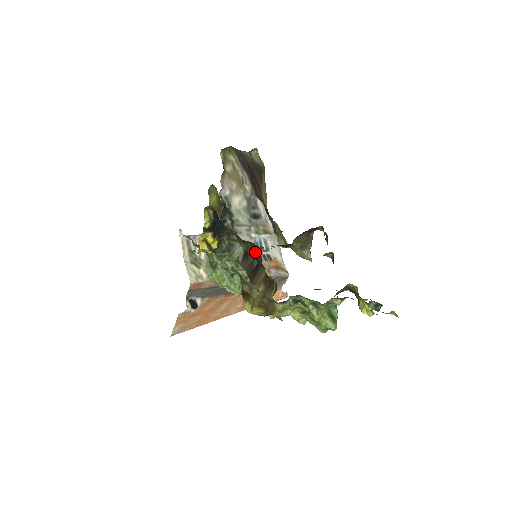
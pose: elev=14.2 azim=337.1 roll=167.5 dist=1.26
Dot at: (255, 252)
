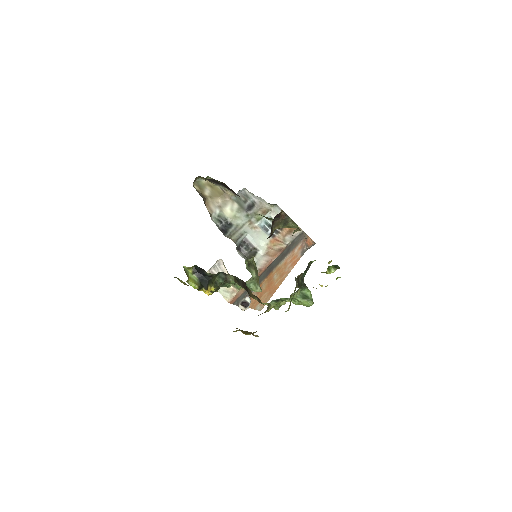
Dot at: occluded
